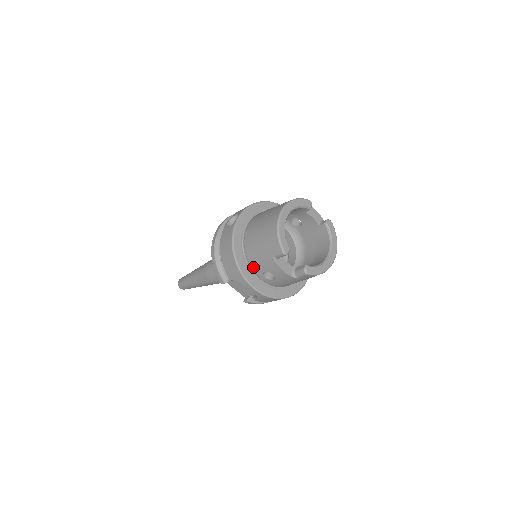
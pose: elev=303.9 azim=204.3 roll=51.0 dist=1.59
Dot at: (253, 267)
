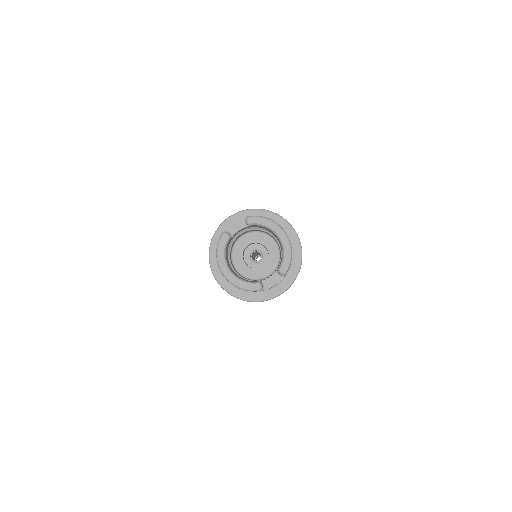
Dot at: (263, 291)
